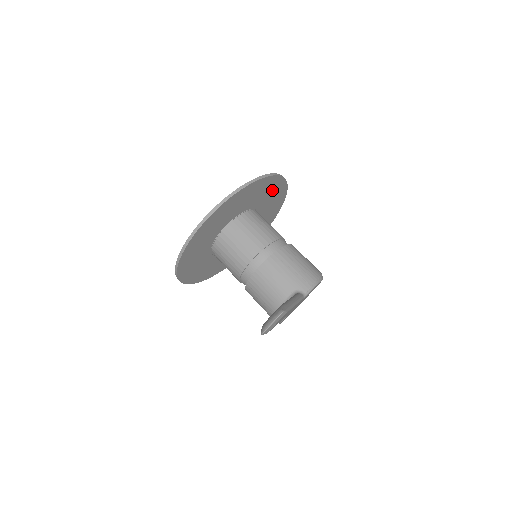
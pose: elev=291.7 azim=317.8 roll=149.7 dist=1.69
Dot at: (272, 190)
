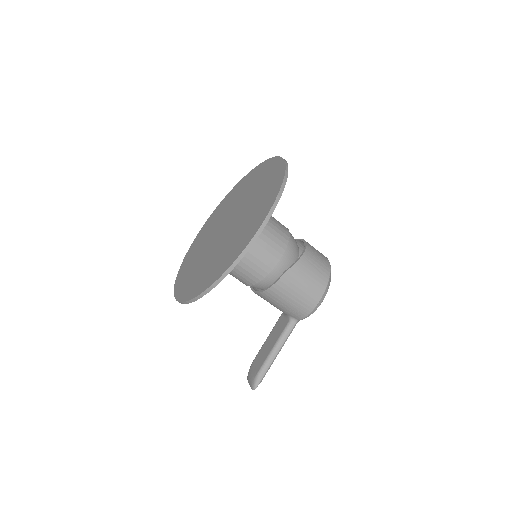
Dot at: occluded
